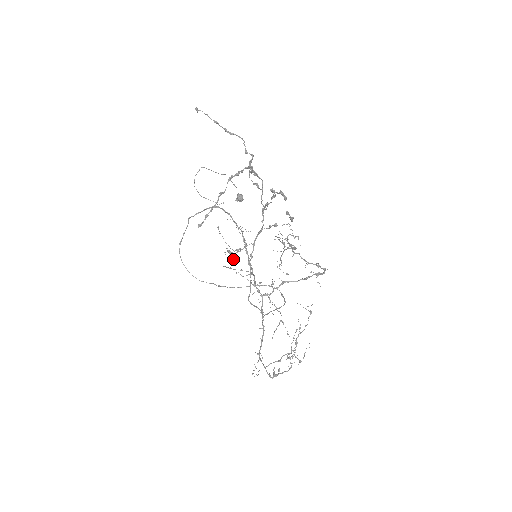
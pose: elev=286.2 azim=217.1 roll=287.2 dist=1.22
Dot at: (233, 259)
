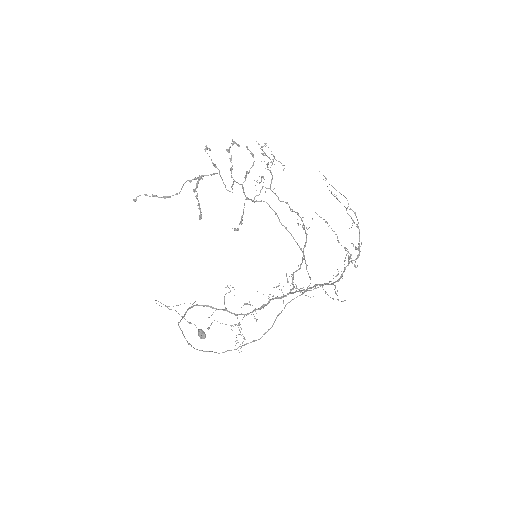
Dot at: occluded
